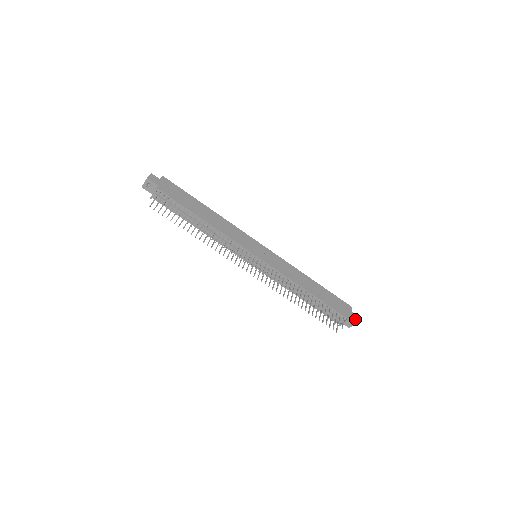
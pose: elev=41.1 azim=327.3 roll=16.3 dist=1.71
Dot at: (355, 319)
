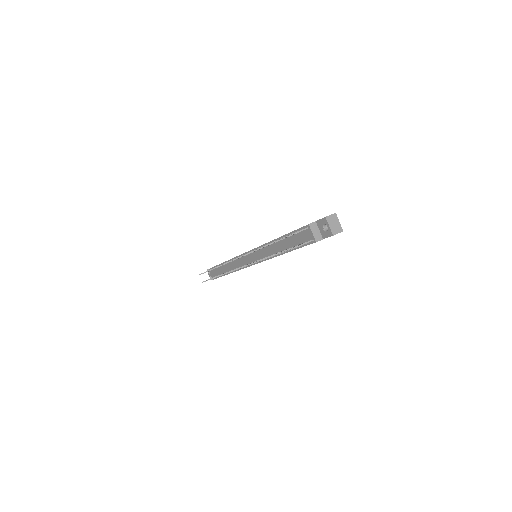
Dot at: (324, 218)
